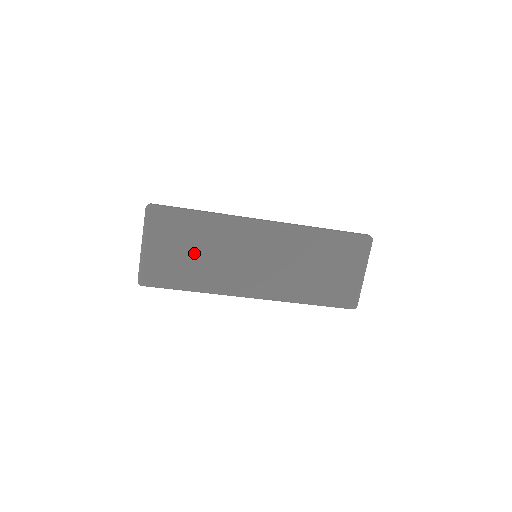
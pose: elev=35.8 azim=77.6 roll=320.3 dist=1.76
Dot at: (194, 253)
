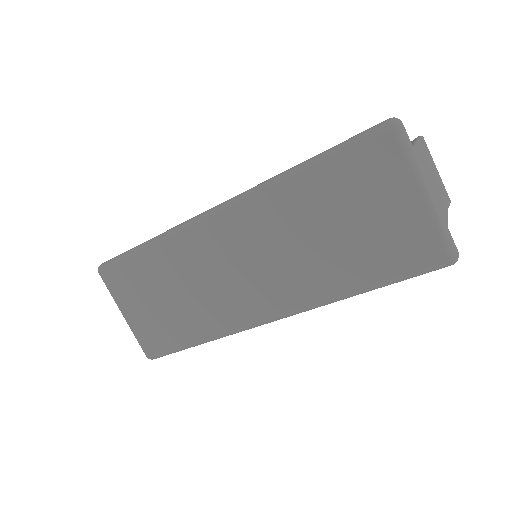
Dot at: (169, 297)
